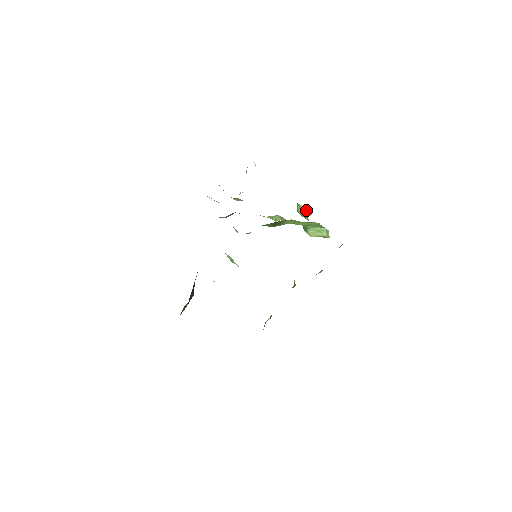
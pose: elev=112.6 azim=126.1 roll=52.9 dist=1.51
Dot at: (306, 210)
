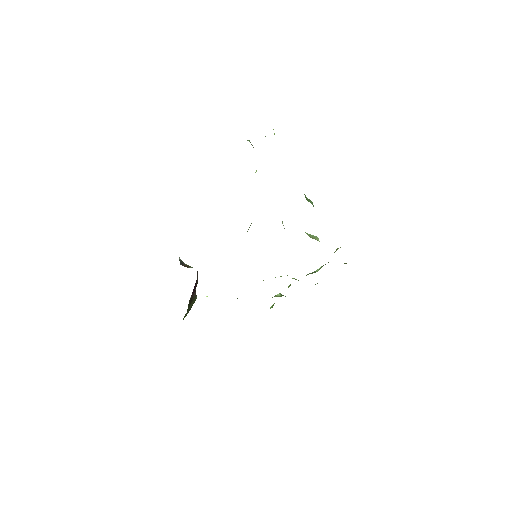
Dot at: occluded
